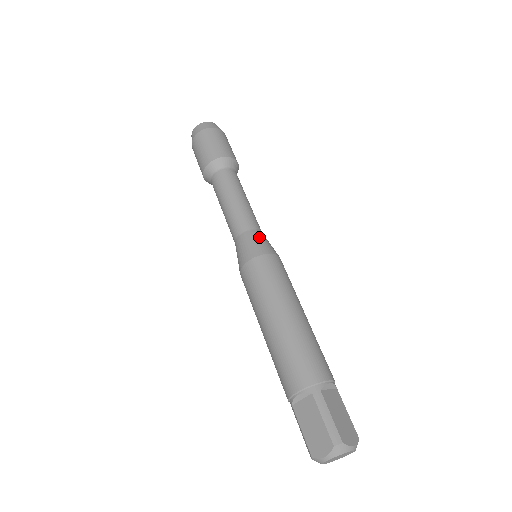
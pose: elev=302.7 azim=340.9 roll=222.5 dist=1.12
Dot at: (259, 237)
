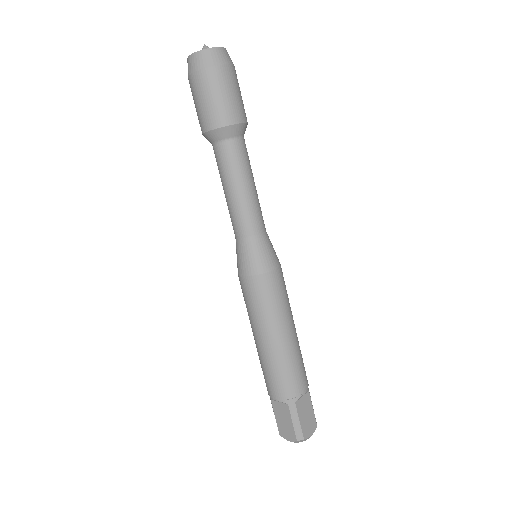
Dot at: (262, 247)
